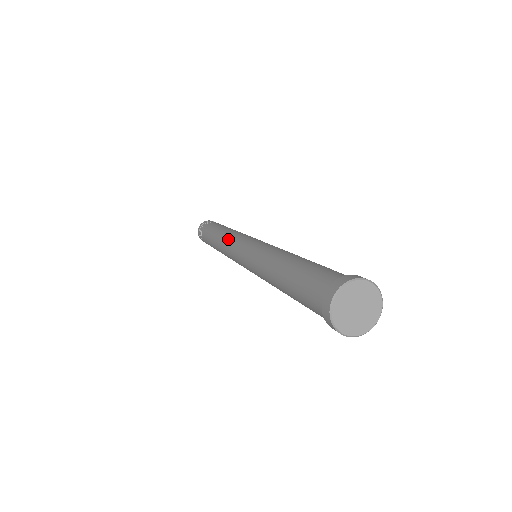
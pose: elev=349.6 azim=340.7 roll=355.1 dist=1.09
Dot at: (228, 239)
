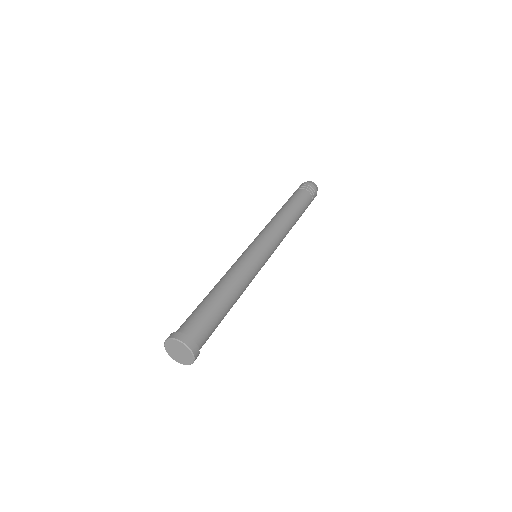
Dot at: (269, 225)
